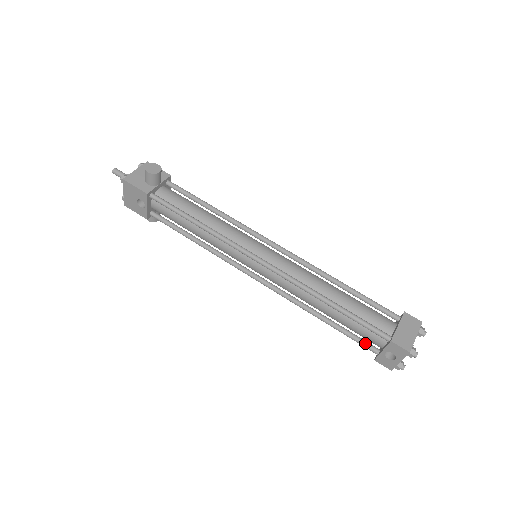
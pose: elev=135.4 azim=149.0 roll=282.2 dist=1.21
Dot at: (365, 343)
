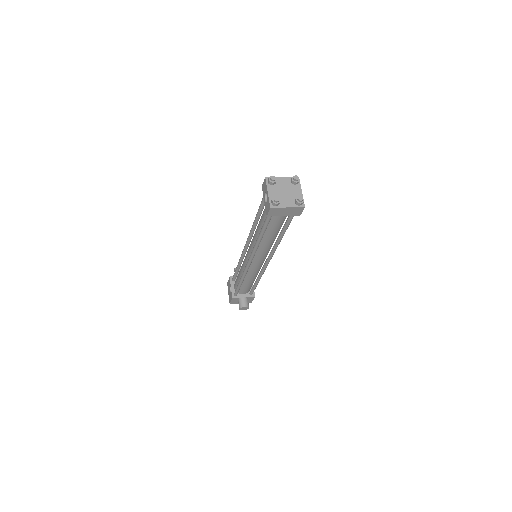
Dot at: occluded
